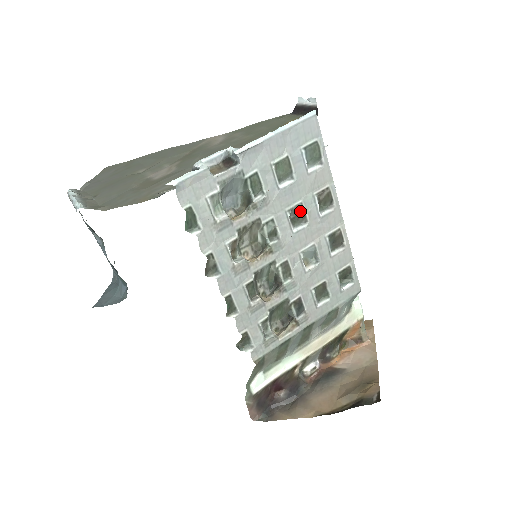
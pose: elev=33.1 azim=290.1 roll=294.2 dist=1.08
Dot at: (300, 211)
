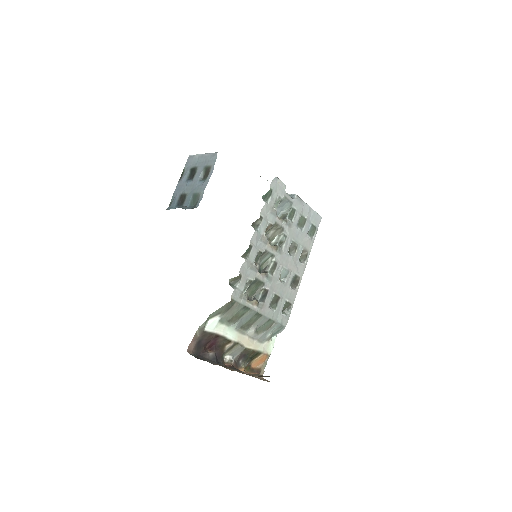
Dot at: (295, 247)
